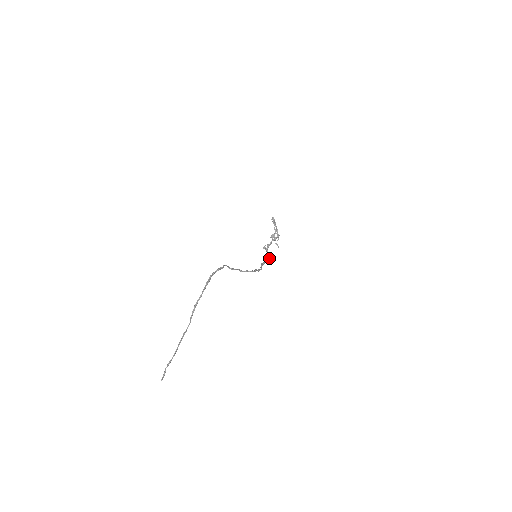
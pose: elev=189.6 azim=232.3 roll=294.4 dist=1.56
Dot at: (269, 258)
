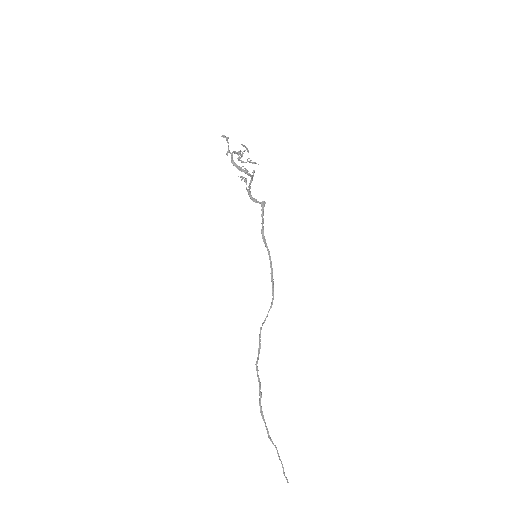
Dot at: (262, 210)
